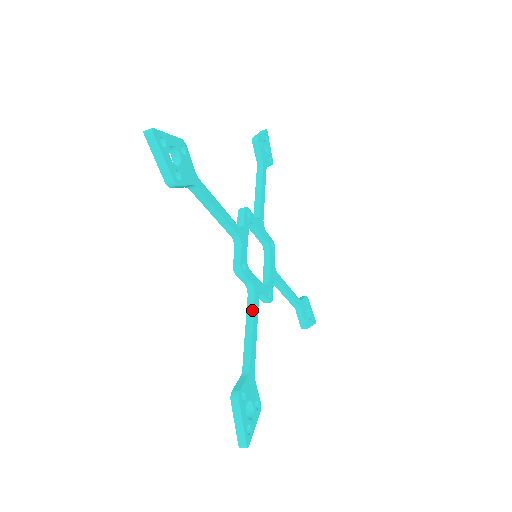
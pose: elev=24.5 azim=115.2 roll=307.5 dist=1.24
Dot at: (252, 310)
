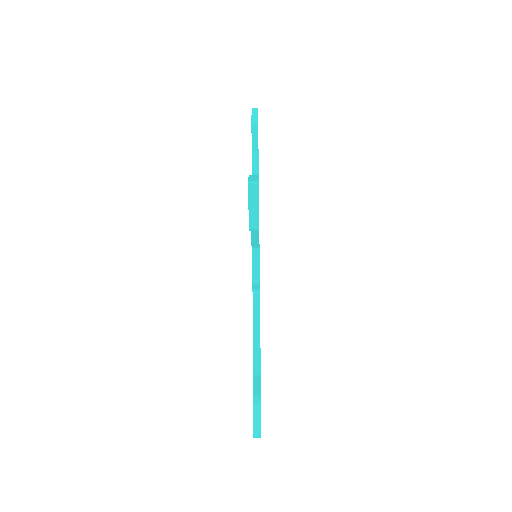
Dot at: occluded
